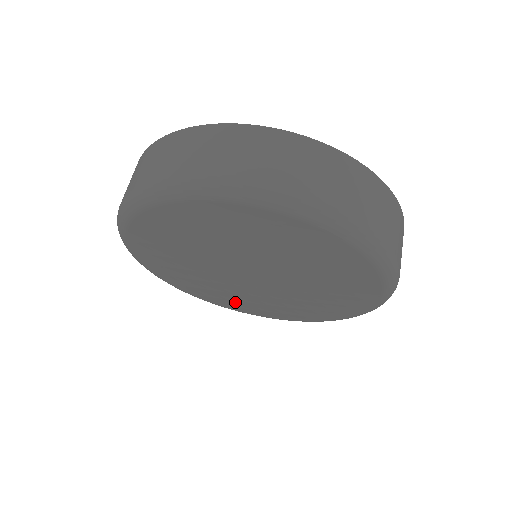
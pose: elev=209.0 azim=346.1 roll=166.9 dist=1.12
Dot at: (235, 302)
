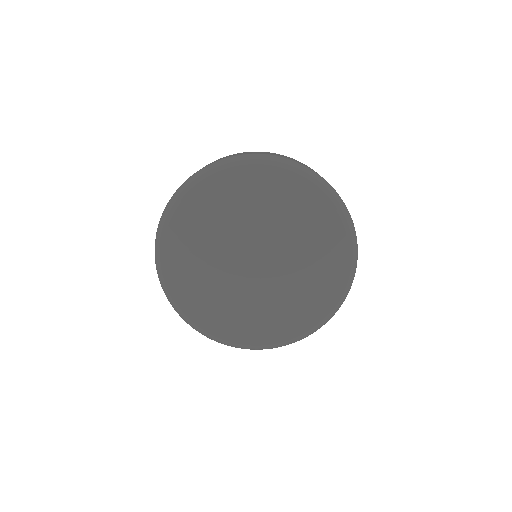
Dot at: (255, 323)
